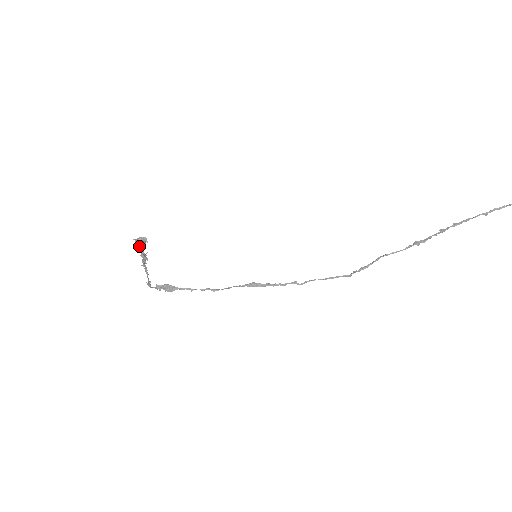
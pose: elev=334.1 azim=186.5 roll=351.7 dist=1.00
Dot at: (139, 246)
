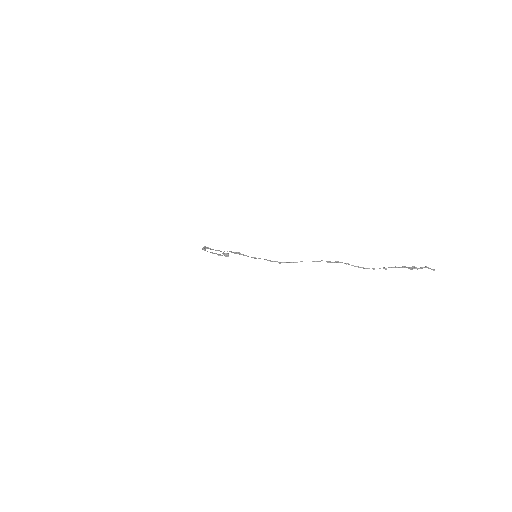
Dot at: (222, 253)
